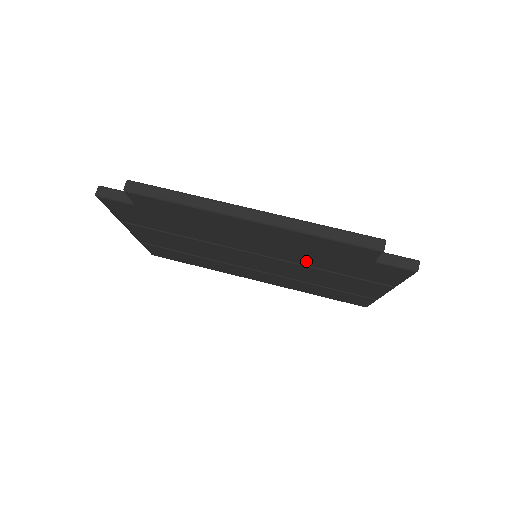
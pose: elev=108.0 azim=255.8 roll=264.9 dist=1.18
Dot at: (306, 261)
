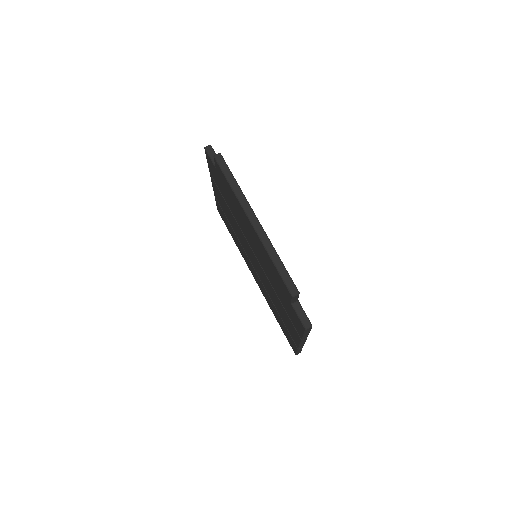
Dot at: (270, 278)
